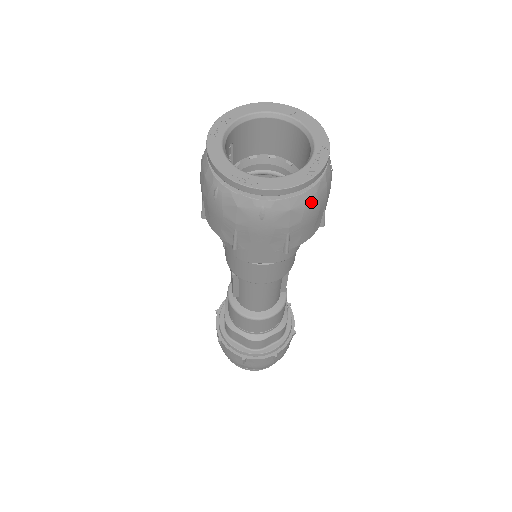
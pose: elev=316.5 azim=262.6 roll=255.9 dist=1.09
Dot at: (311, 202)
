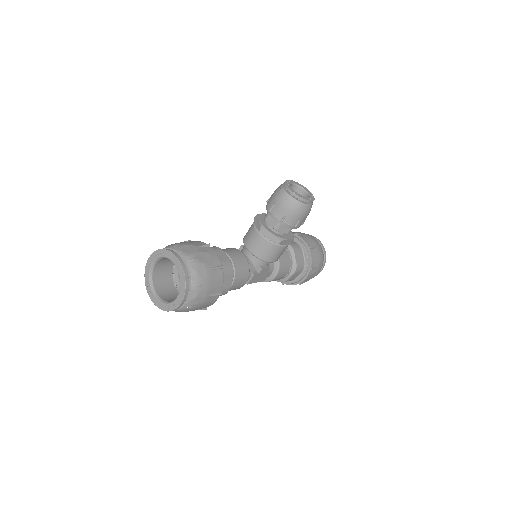
Dot at: occluded
